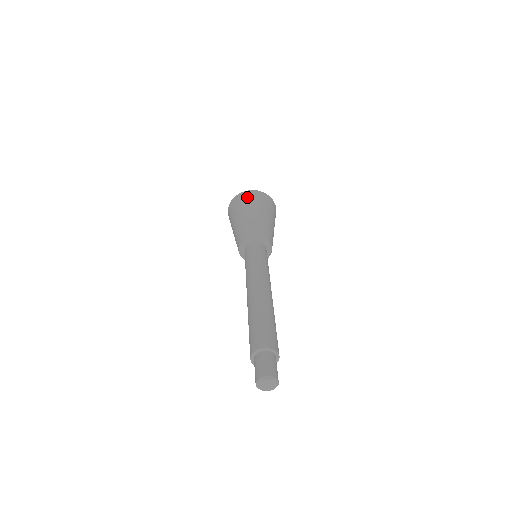
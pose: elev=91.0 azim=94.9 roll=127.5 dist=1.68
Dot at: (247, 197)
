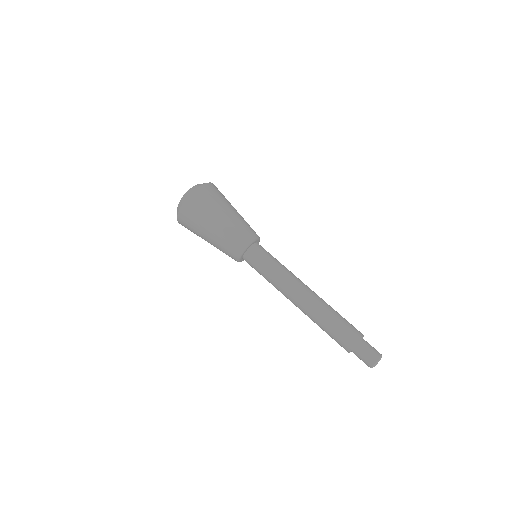
Dot at: (200, 201)
